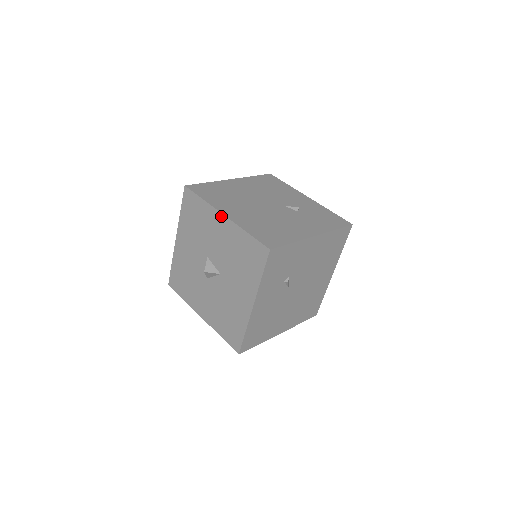
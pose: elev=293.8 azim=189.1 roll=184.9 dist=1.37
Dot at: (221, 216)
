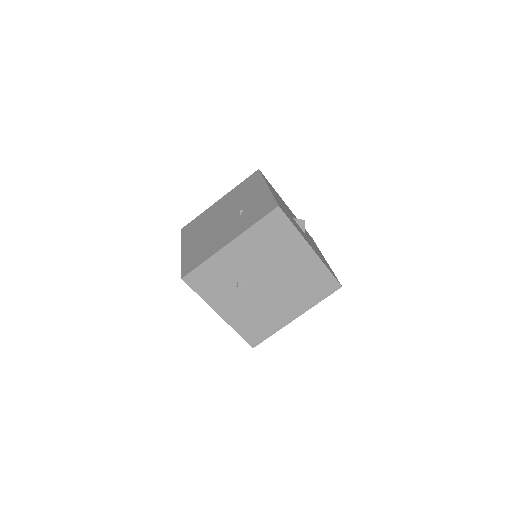
Dot at: occluded
